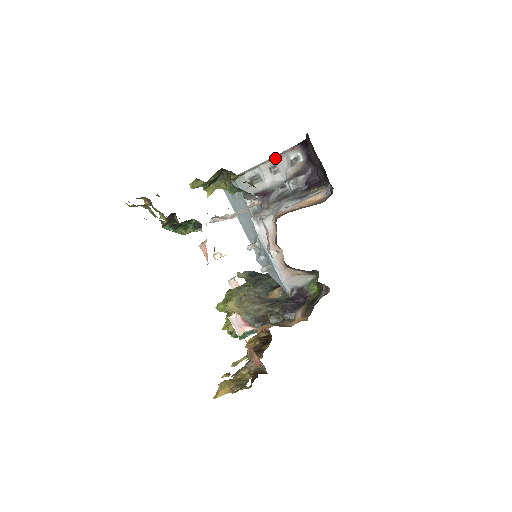
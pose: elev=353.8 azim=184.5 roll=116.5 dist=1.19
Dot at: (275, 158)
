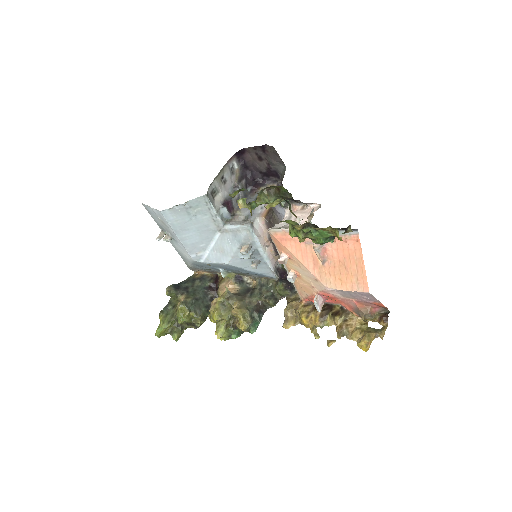
Dot at: (222, 170)
